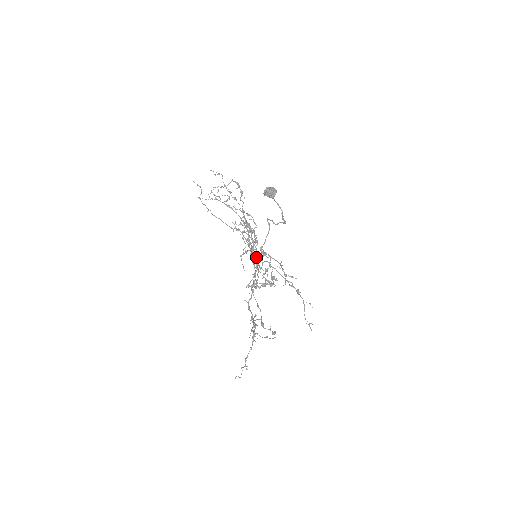
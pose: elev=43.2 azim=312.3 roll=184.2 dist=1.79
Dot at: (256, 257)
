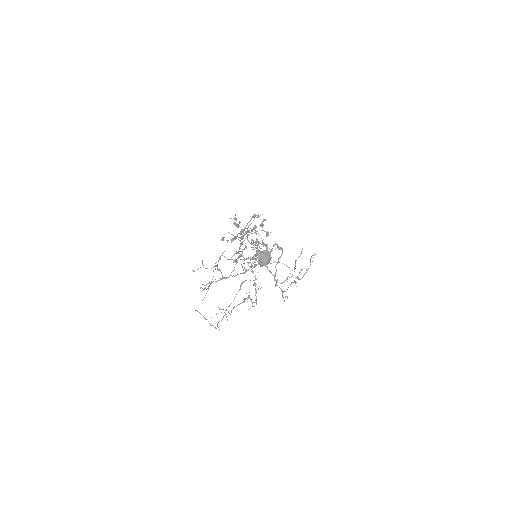
Dot at: (261, 266)
